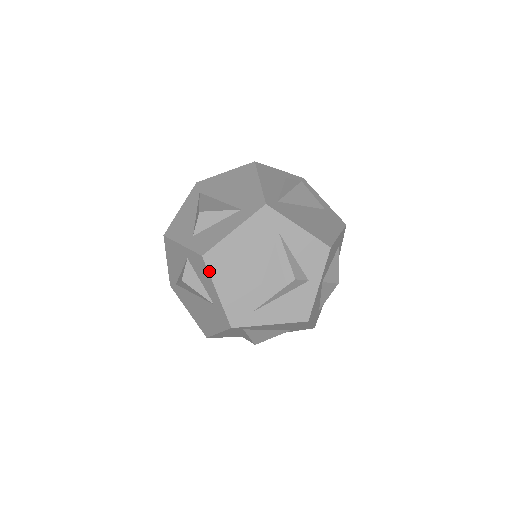
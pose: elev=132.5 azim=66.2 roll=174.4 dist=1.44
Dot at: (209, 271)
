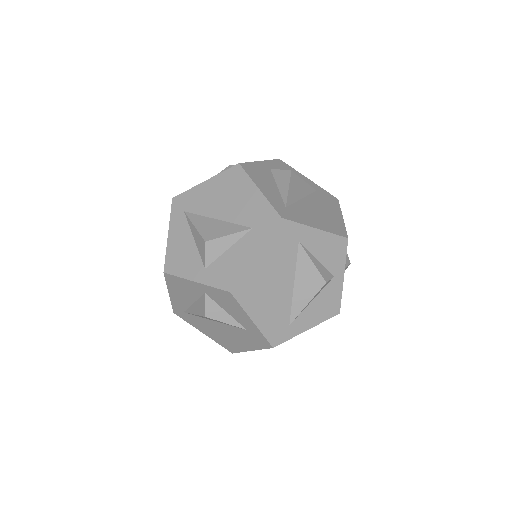
Dot at: (240, 304)
